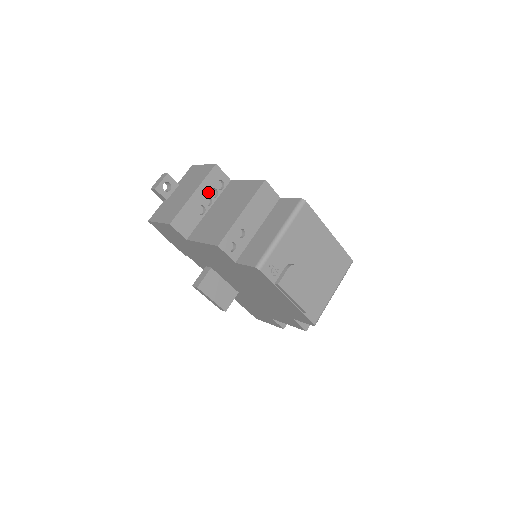
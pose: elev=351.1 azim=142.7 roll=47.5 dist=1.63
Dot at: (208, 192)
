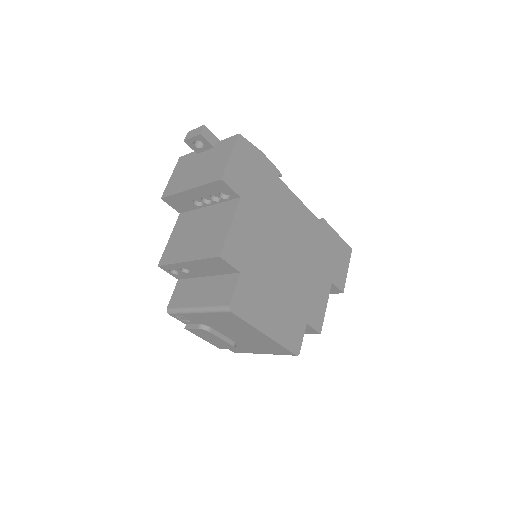
Dot at: (208, 195)
